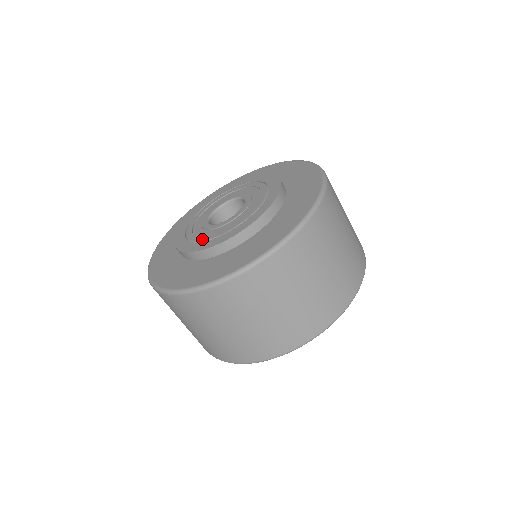
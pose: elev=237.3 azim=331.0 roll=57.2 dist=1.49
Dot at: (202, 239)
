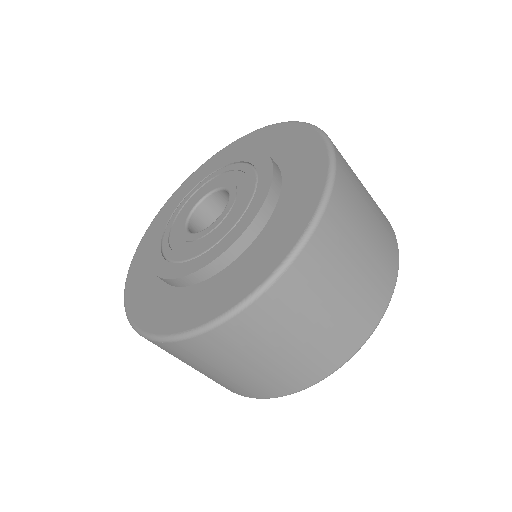
Dot at: (187, 257)
